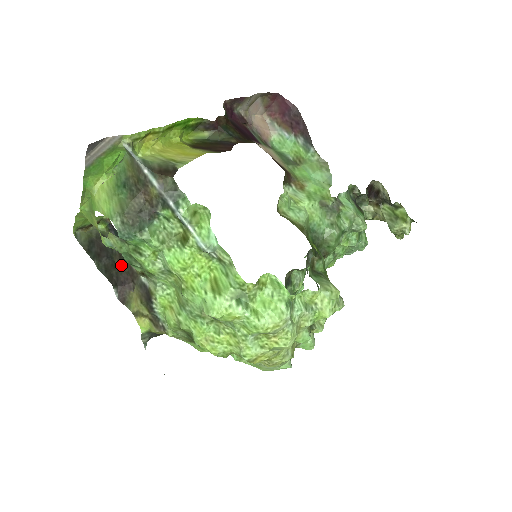
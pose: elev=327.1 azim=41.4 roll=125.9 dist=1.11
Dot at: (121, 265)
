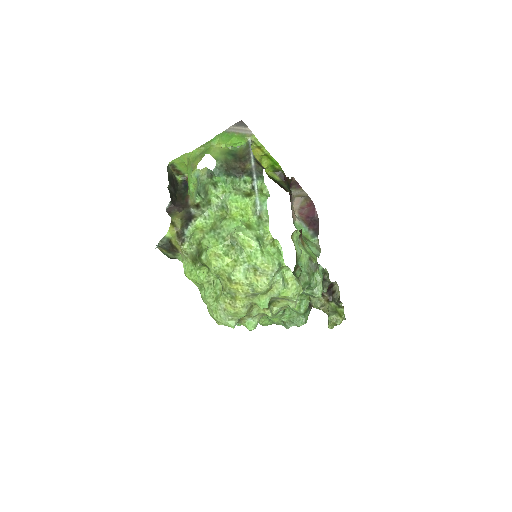
Dot at: (180, 199)
